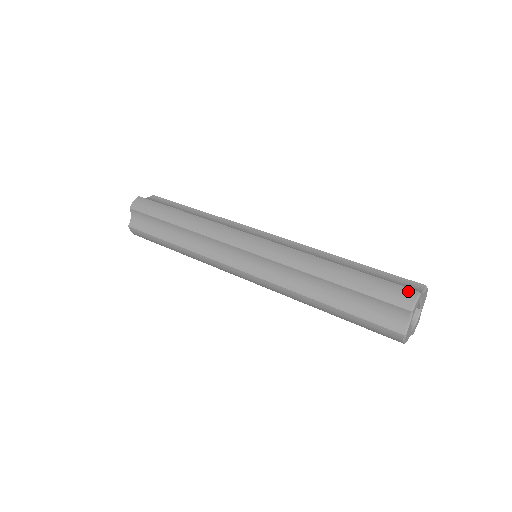
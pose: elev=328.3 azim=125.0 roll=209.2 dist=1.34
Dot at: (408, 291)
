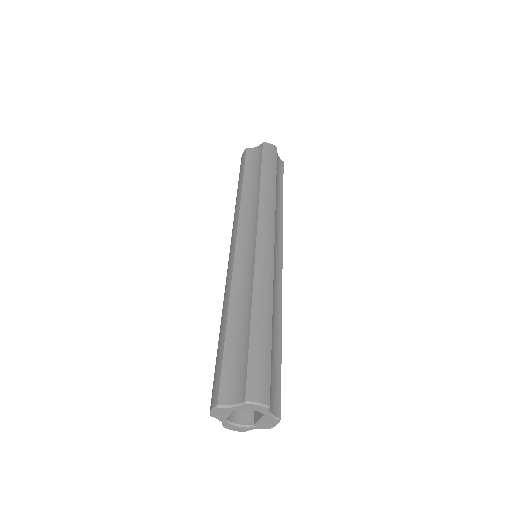
Dot at: (266, 393)
